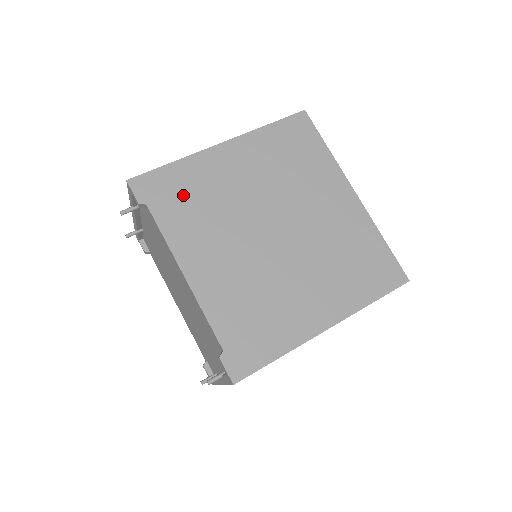
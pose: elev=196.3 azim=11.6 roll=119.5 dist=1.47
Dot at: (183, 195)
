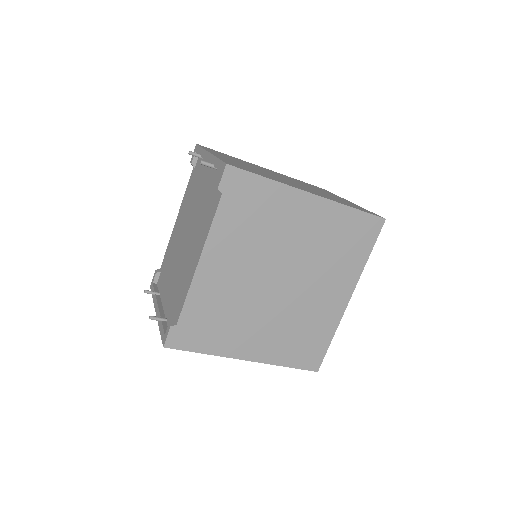
Dot at: (251, 208)
